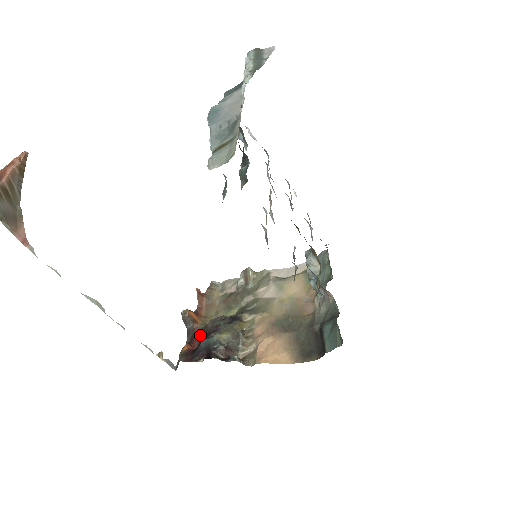
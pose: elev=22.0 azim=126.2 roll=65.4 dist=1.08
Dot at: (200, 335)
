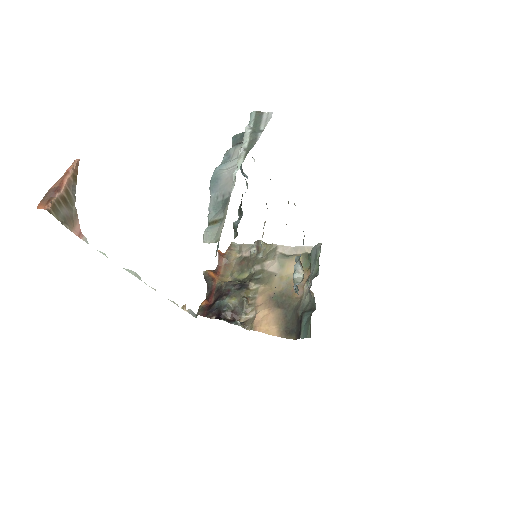
Dot at: (216, 293)
